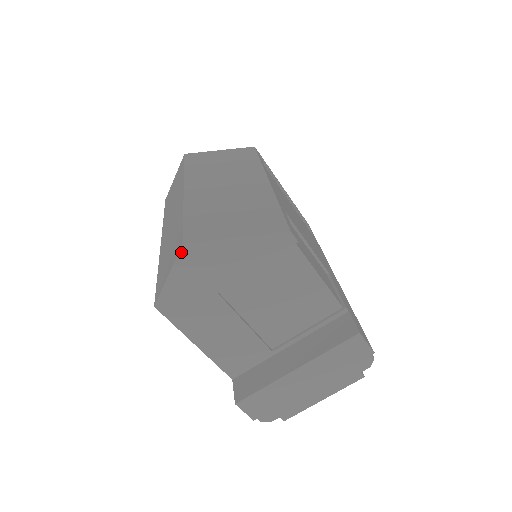
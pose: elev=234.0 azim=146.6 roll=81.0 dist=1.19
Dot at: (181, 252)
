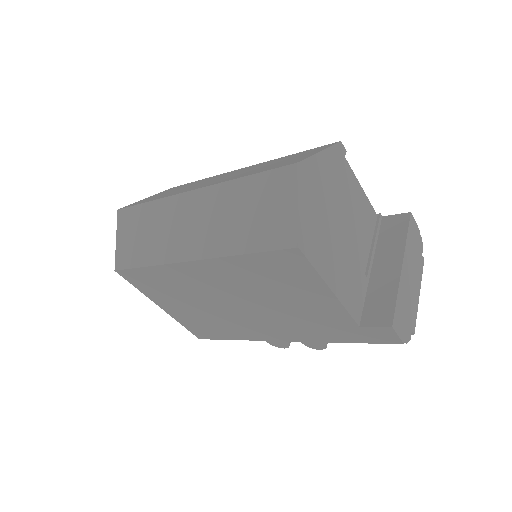
Dot at: (298, 172)
